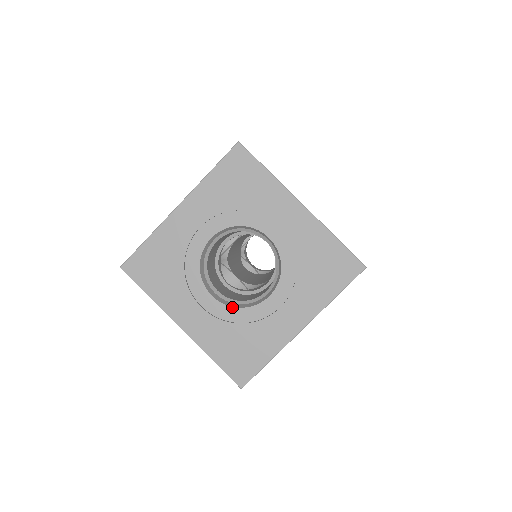
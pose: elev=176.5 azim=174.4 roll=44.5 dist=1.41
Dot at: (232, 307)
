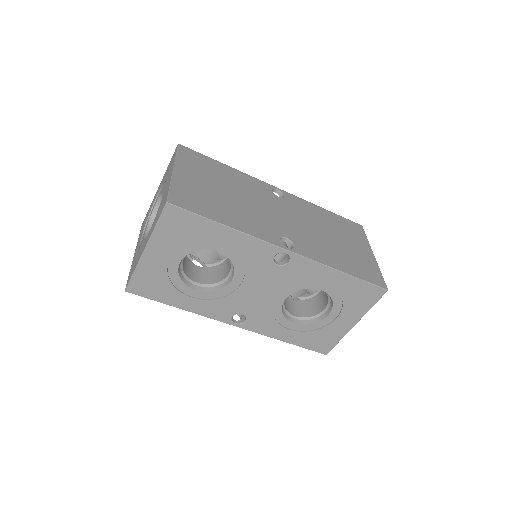
Dot at: occluded
